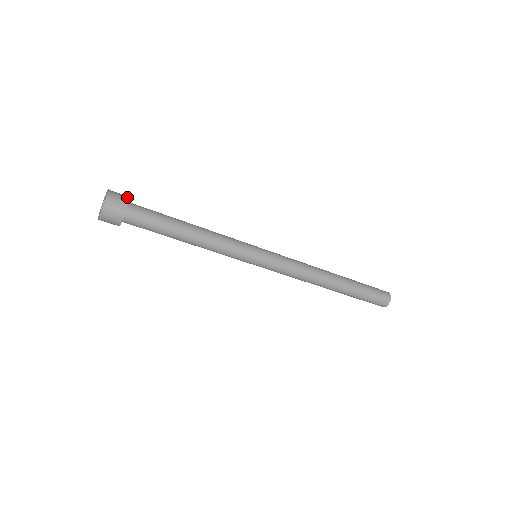
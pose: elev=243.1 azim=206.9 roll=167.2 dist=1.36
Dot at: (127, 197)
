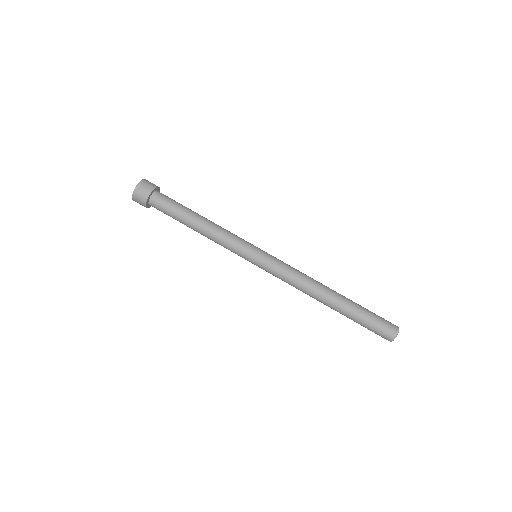
Dot at: occluded
